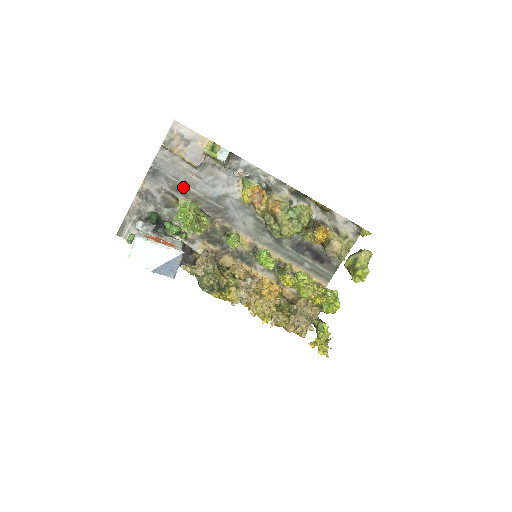
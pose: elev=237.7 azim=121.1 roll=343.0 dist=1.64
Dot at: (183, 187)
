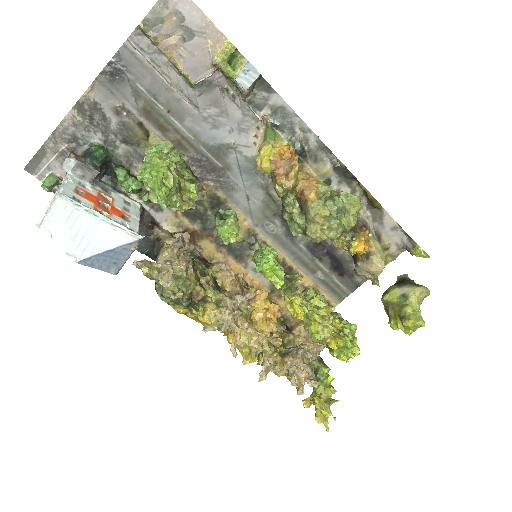
Dot at: (162, 114)
